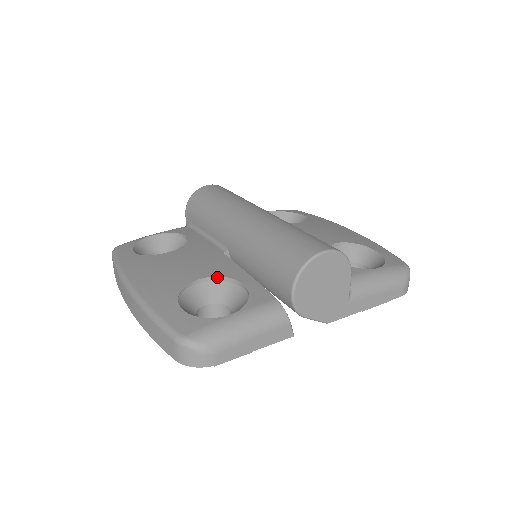
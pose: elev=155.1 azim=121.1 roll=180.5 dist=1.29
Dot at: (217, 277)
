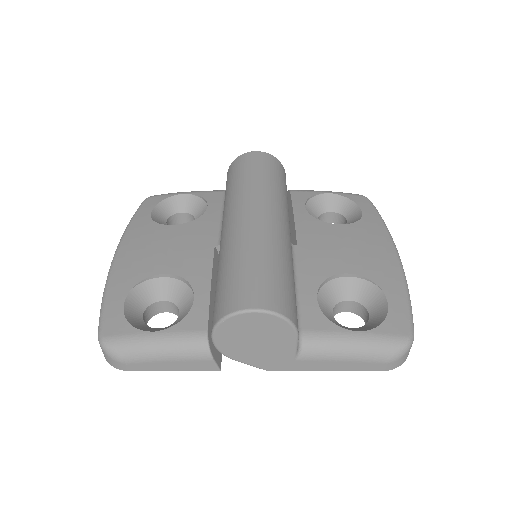
Dot at: (181, 277)
